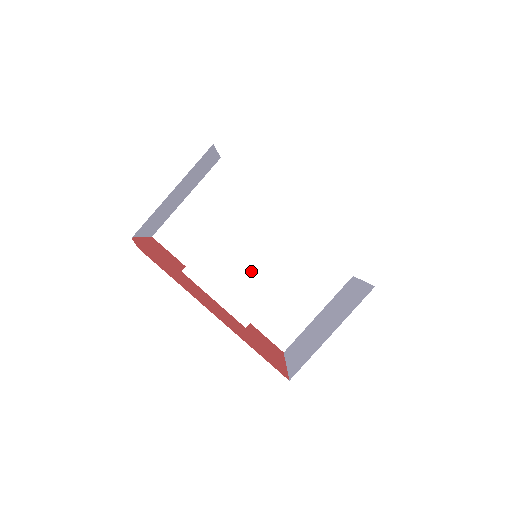
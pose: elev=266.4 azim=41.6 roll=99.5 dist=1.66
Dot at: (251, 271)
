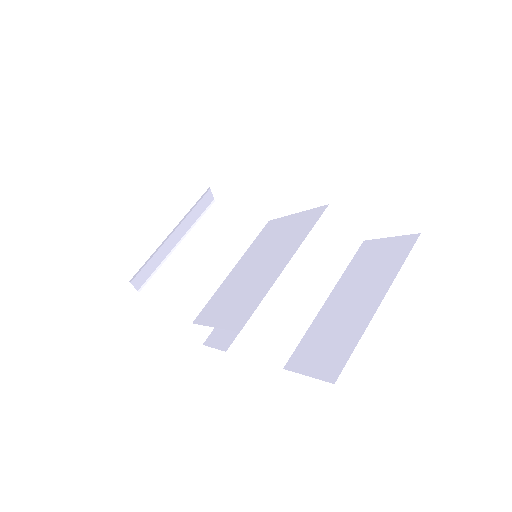
Dot at: (255, 277)
